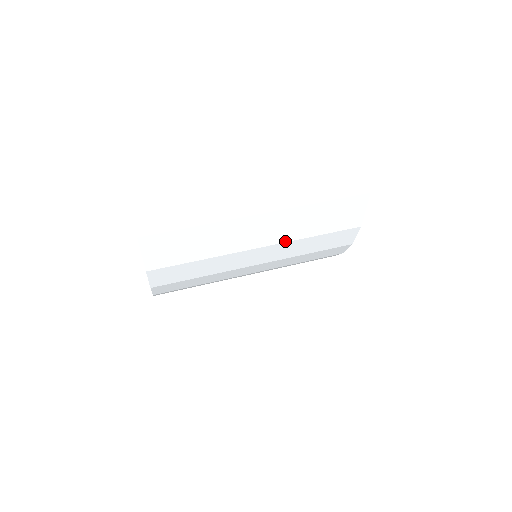
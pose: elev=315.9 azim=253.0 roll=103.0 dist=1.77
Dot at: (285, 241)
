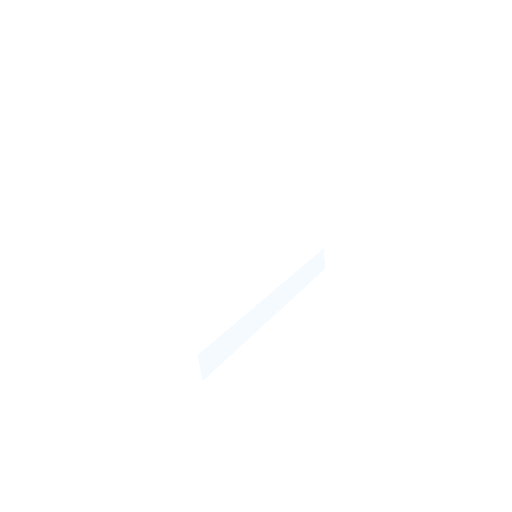
Dot at: (264, 222)
